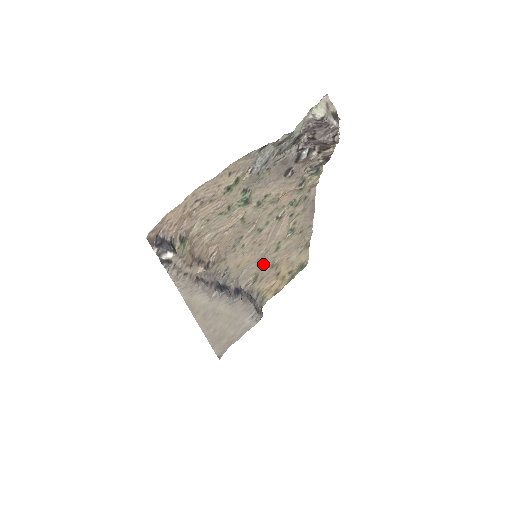
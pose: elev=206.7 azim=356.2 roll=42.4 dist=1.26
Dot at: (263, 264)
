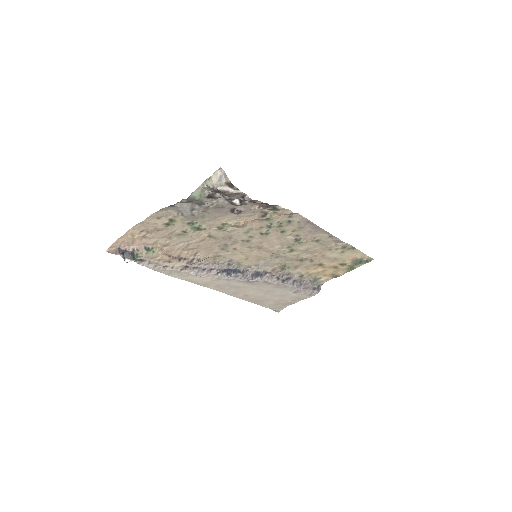
Dot at: (285, 258)
